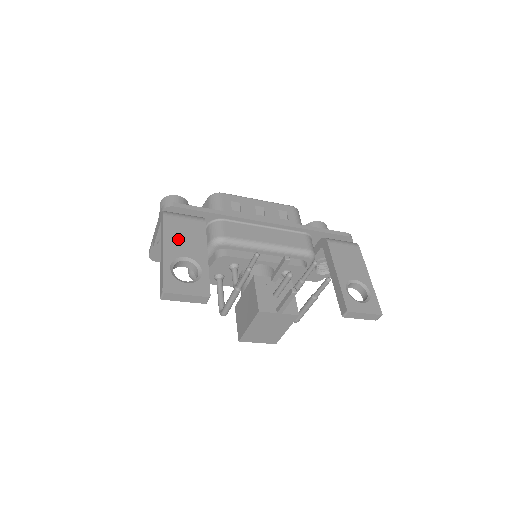
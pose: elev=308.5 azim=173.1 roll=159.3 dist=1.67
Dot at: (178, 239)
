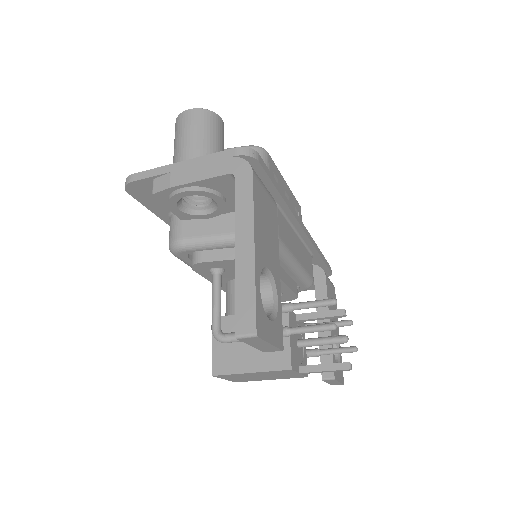
Dot at: (263, 229)
